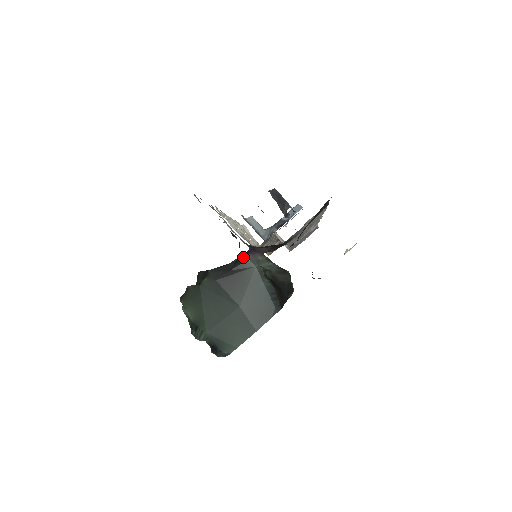
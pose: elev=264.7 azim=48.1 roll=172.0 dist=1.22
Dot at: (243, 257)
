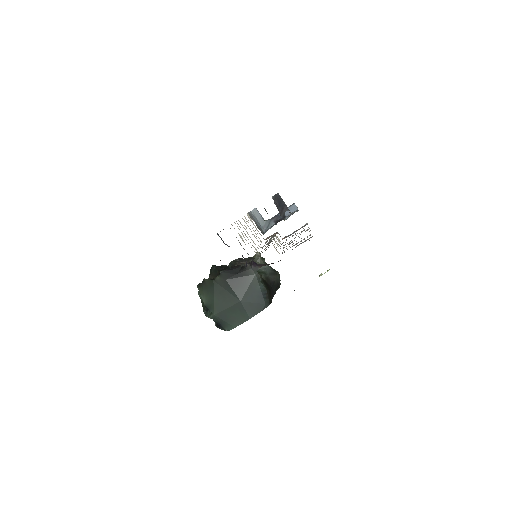
Dot at: (247, 266)
